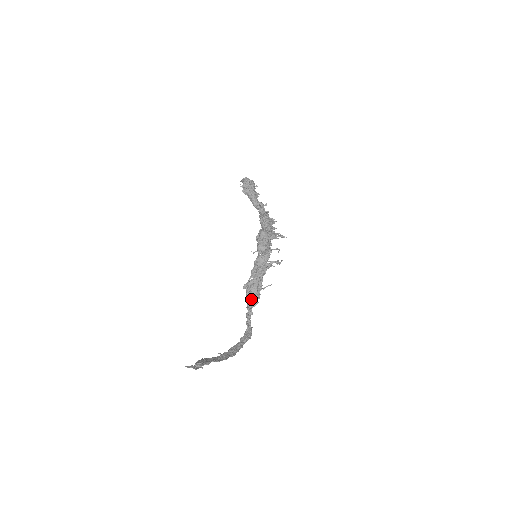
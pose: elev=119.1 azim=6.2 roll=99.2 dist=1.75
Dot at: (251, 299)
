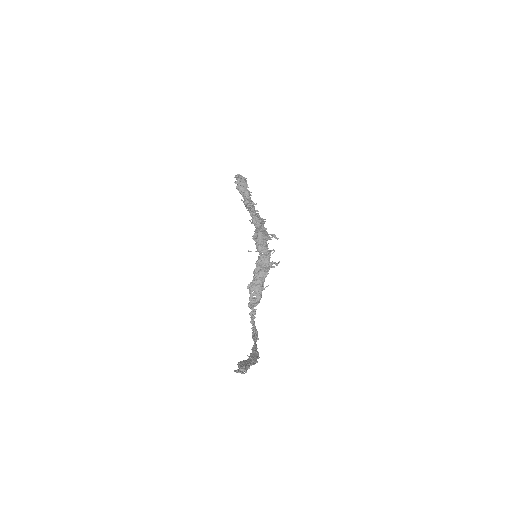
Dot at: (255, 299)
